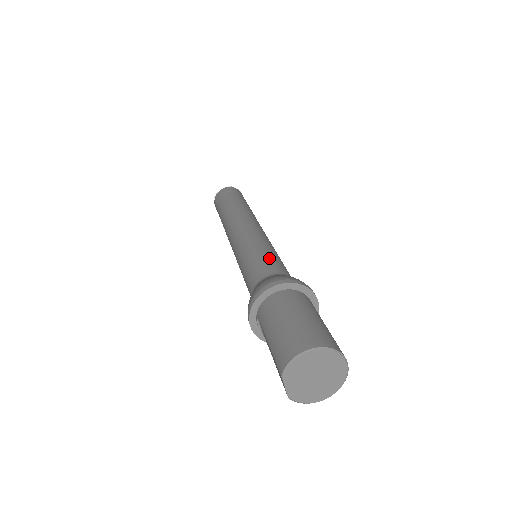
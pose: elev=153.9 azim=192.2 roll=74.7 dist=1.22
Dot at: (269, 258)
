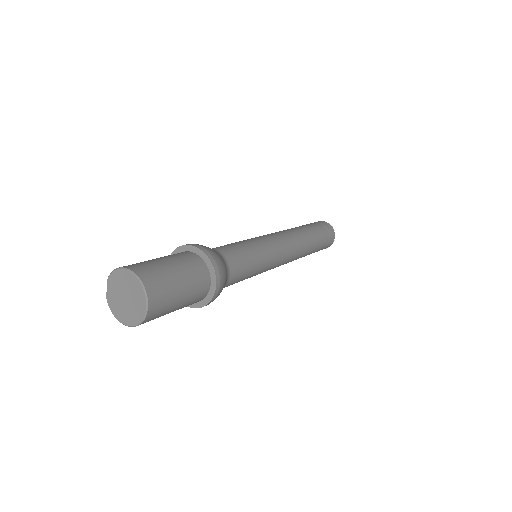
Dot at: (239, 248)
